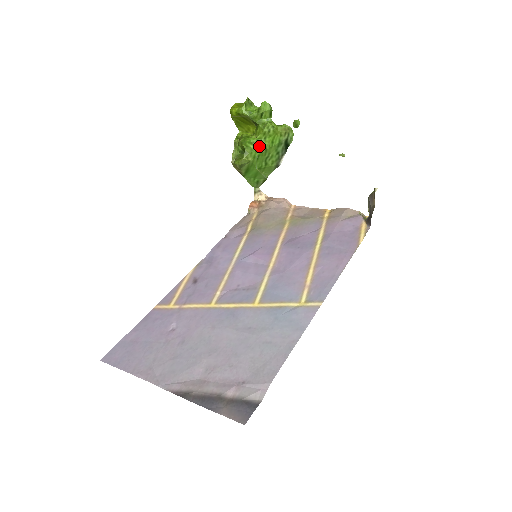
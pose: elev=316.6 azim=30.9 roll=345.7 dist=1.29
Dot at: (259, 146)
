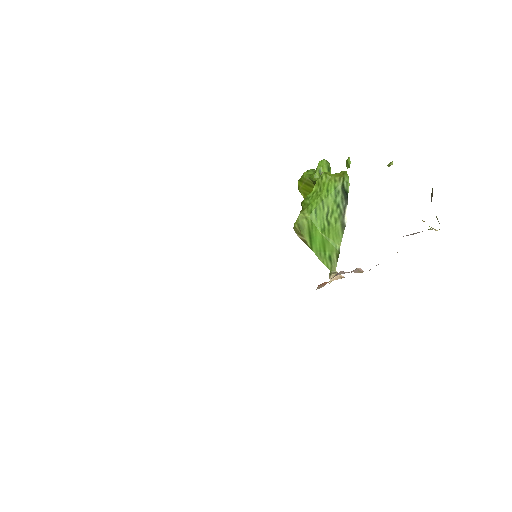
Dot at: (315, 198)
